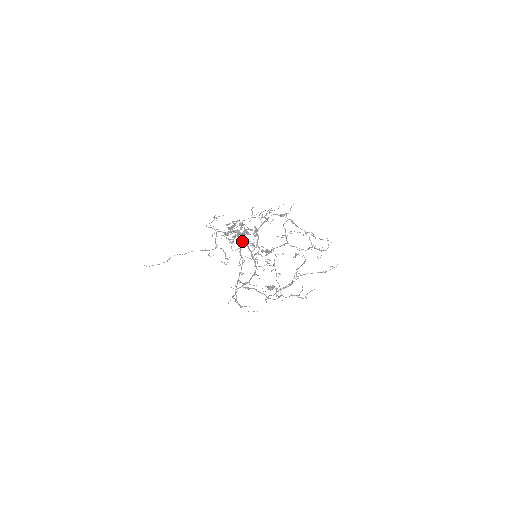
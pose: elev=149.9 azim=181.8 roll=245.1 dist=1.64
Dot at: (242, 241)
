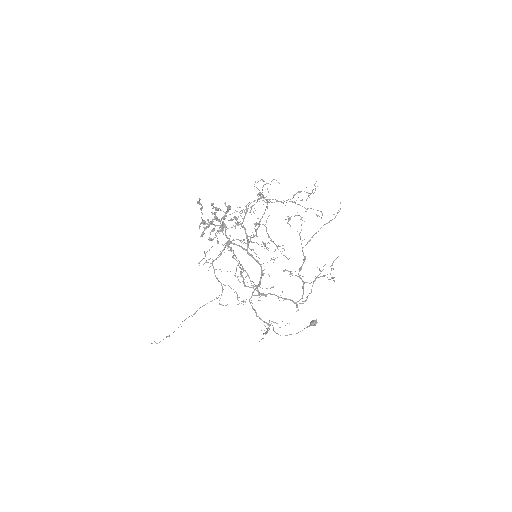
Dot at: (221, 227)
